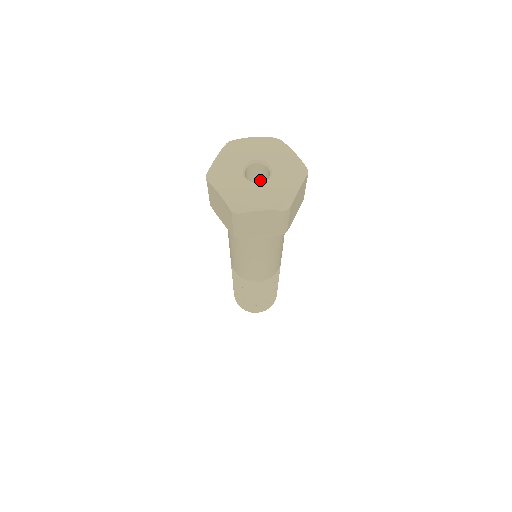
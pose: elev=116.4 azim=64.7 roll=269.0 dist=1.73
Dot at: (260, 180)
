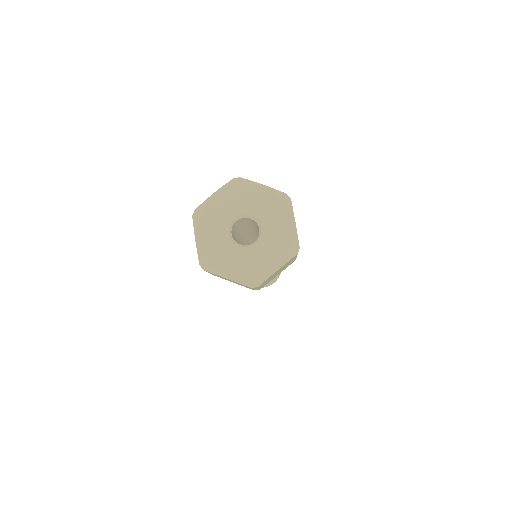
Dot at: (243, 224)
